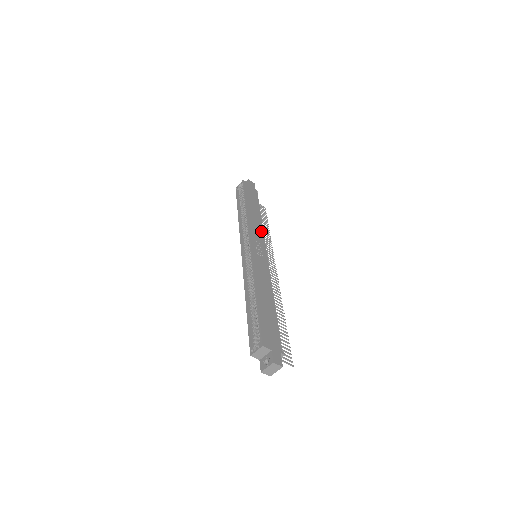
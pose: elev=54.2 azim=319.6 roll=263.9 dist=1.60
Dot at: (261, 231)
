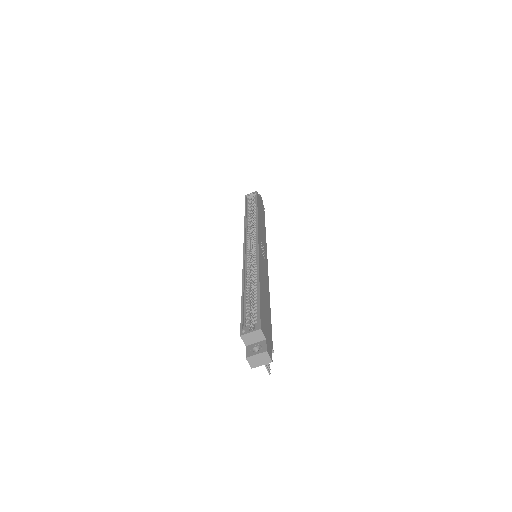
Dot at: (265, 238)
